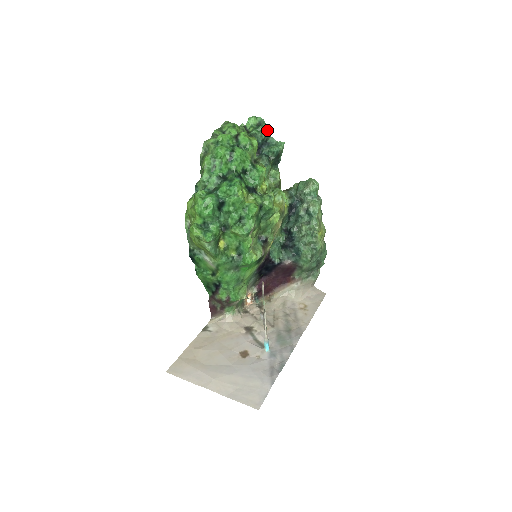
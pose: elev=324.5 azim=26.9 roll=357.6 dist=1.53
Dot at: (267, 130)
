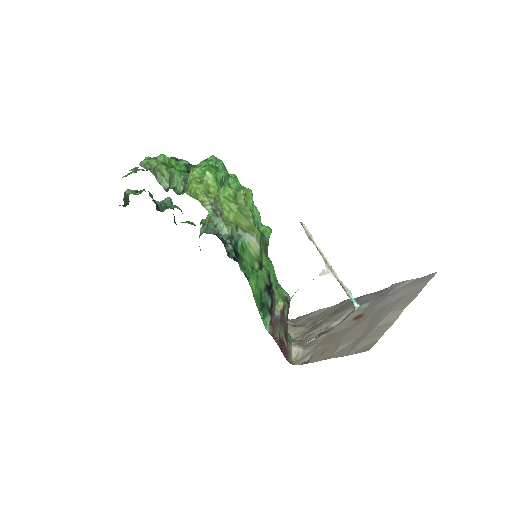
Dot at: occluded
